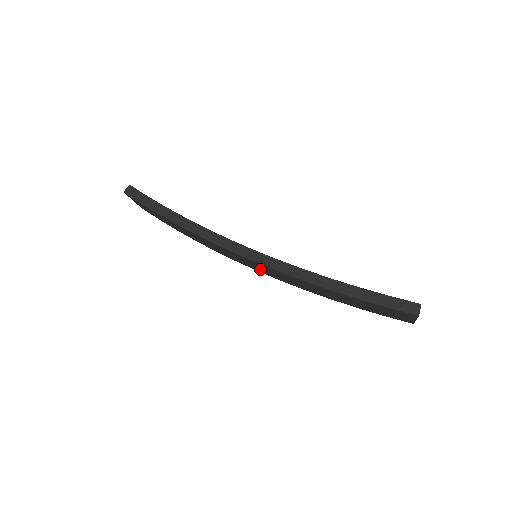
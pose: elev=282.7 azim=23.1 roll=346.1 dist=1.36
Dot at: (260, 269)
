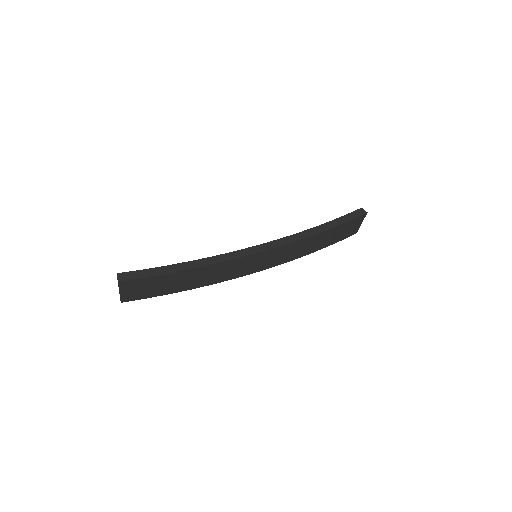
Dot at: (265, 263)
